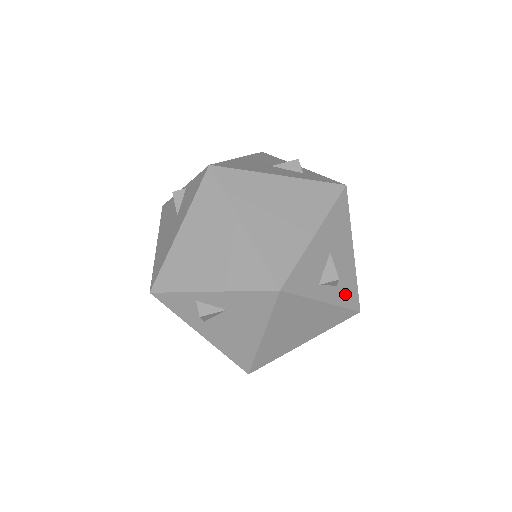
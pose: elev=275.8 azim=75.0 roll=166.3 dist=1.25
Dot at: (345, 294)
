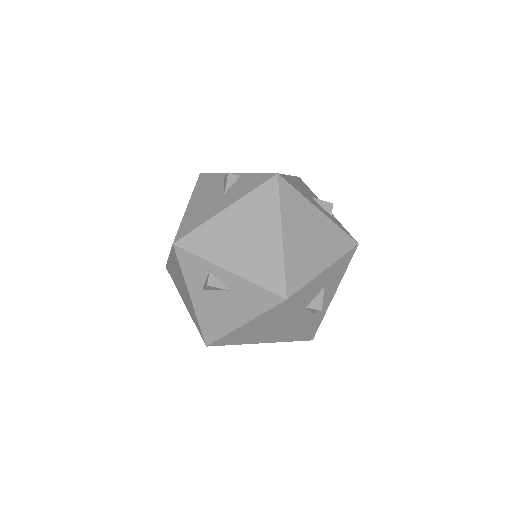
Dot at: (313, 322)
